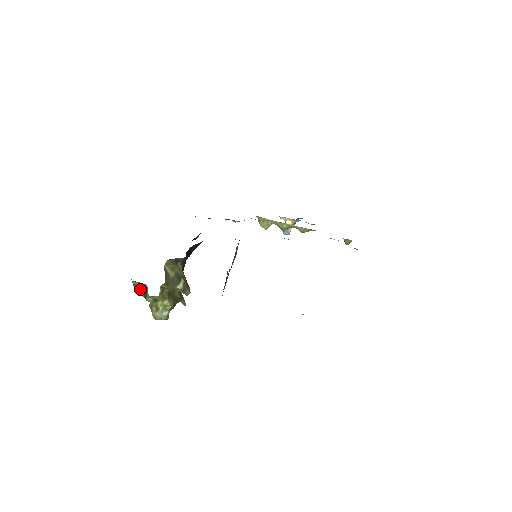
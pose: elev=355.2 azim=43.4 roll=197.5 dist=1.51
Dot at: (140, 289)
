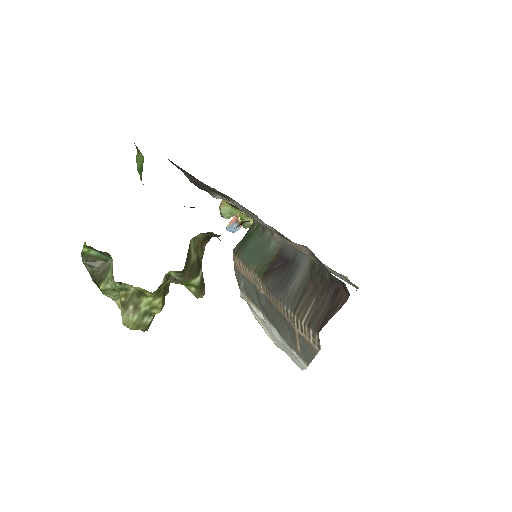
Dot at: (93, 264)
